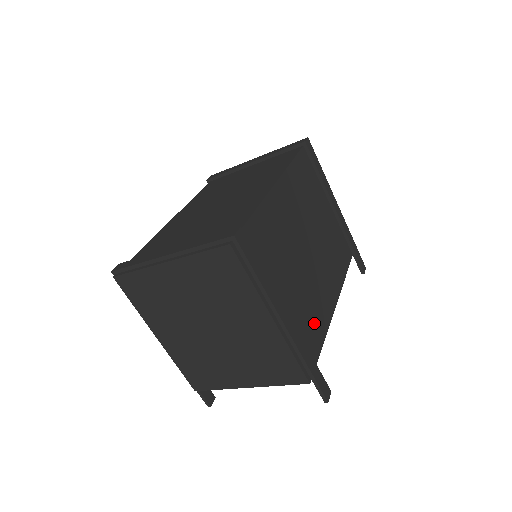
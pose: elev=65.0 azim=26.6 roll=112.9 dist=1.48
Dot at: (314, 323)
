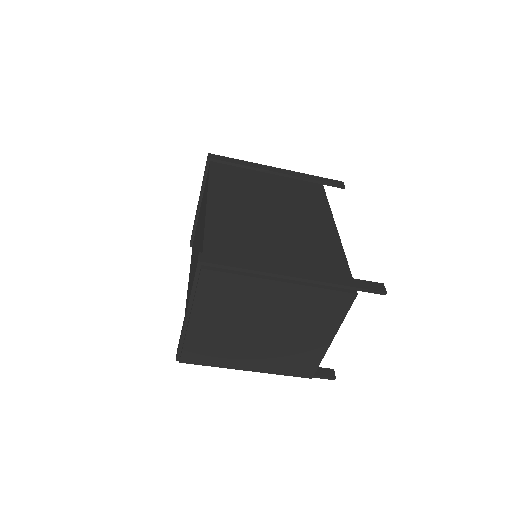
Dot at: (325, 255)
